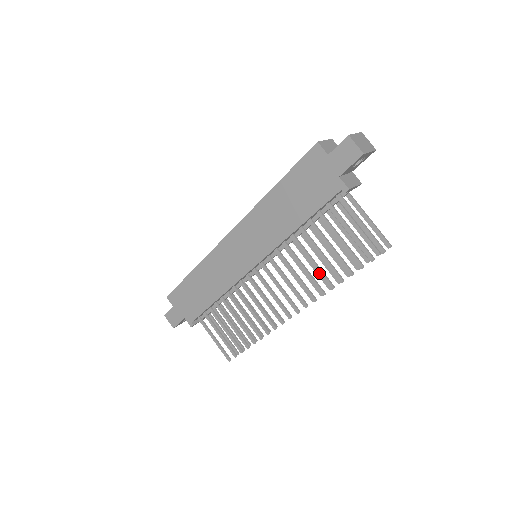
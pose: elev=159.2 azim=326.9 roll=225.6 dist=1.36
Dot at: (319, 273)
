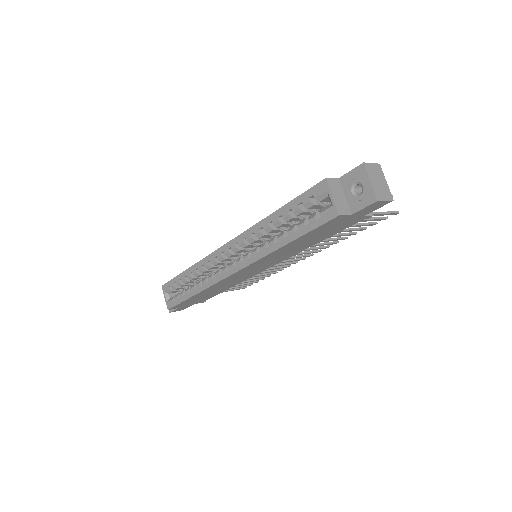
Dot at: occluded
